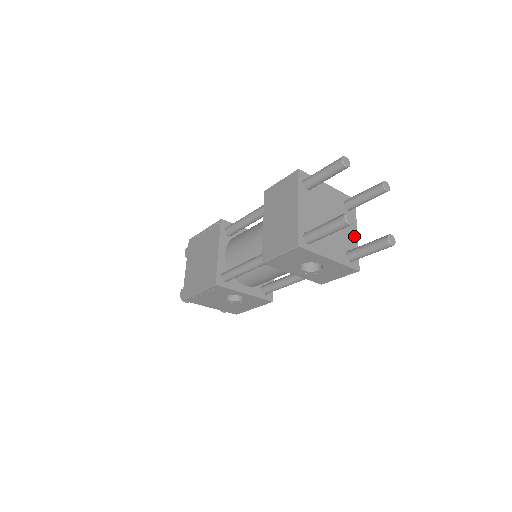
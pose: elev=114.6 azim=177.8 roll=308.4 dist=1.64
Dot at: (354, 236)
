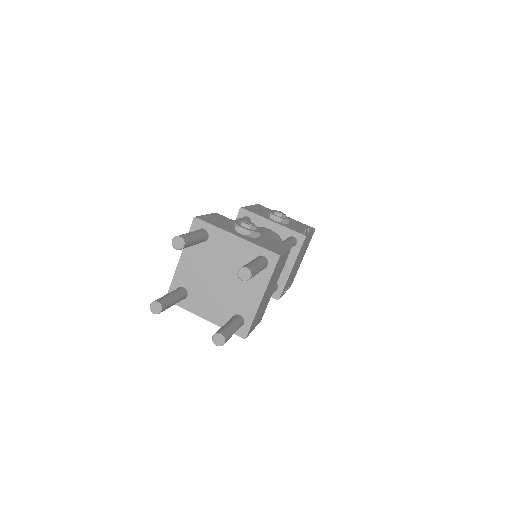
Dot at: (255, 300)
